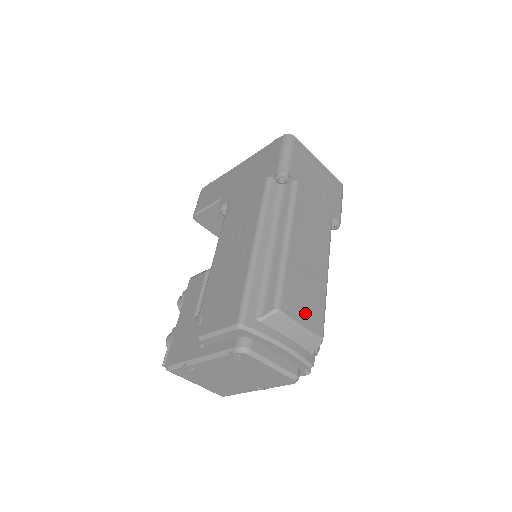
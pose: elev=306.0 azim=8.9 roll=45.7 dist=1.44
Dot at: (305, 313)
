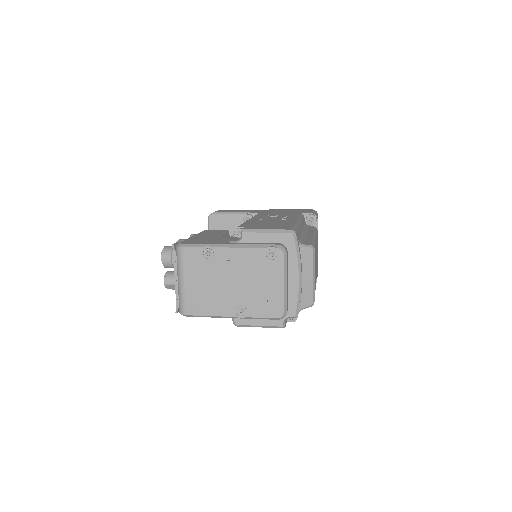
Dot at: occluded
